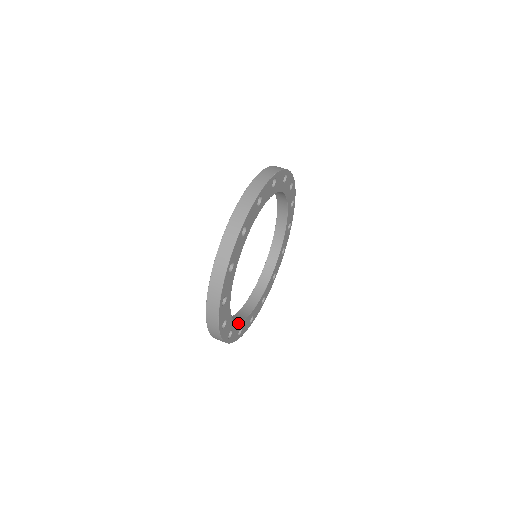
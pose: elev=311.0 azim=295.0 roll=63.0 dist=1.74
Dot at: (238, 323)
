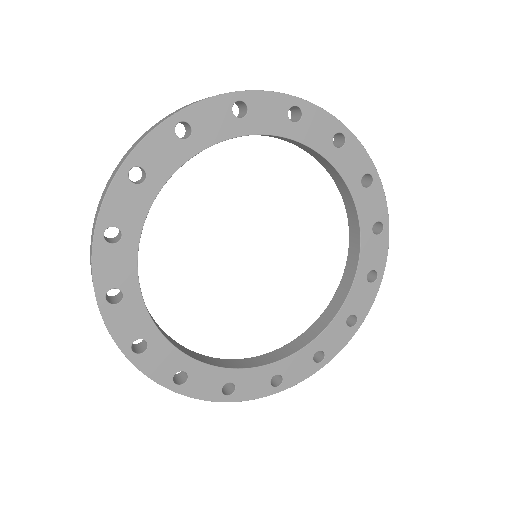
Dot at: (211, 366)
